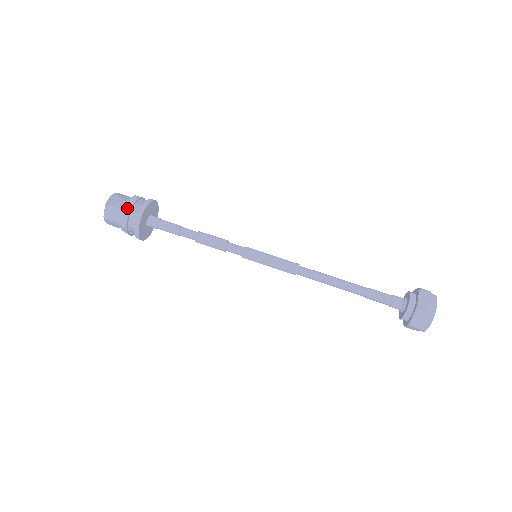
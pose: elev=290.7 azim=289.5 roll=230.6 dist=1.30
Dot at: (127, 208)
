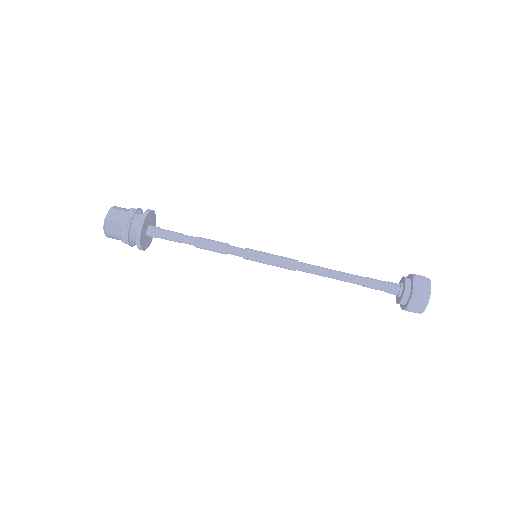
Dot at: (134, 208)
